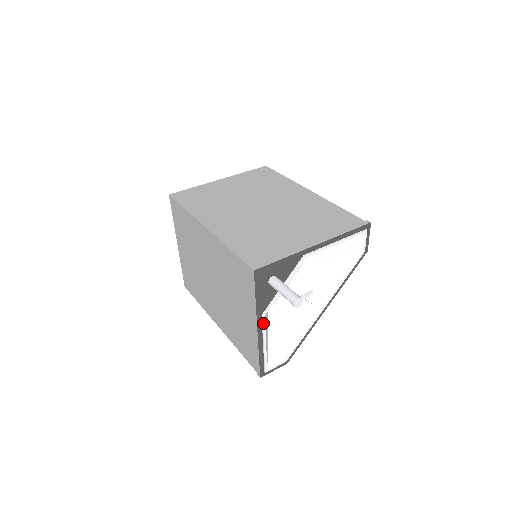
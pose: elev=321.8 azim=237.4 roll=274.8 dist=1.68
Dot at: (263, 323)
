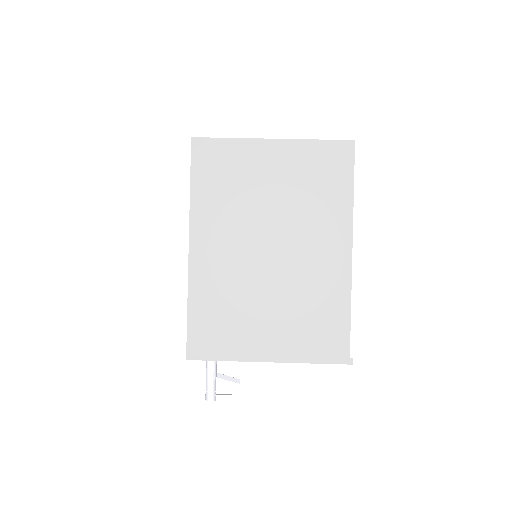
Dot at: occluded
